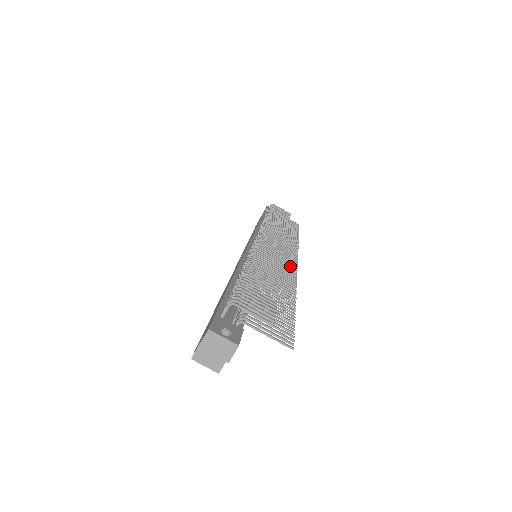
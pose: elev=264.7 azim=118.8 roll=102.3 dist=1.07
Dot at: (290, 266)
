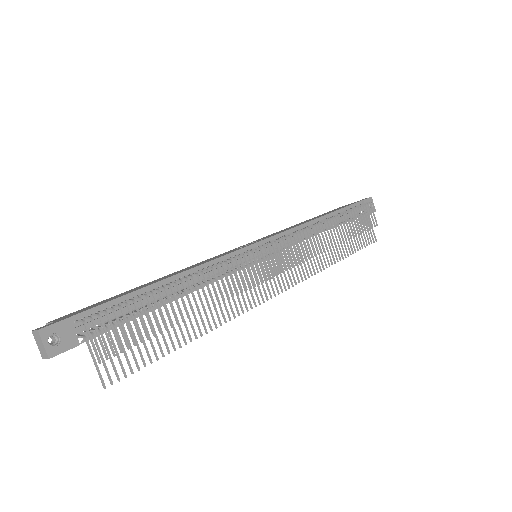
Dot at: (261, 294)
